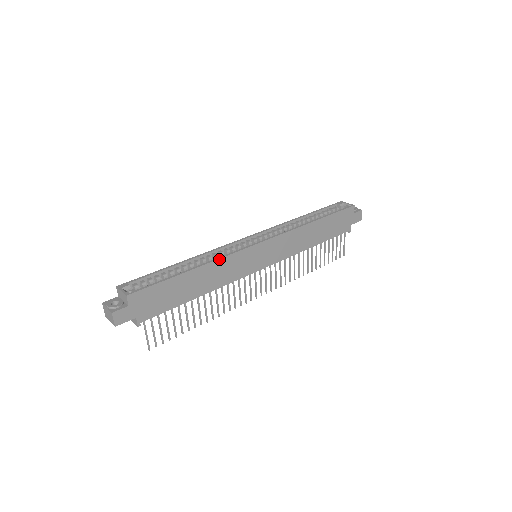
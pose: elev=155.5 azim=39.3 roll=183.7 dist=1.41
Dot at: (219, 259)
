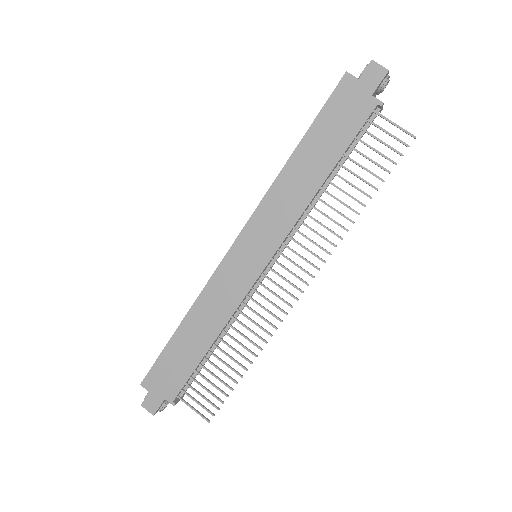
Dot at: (199, 296)
